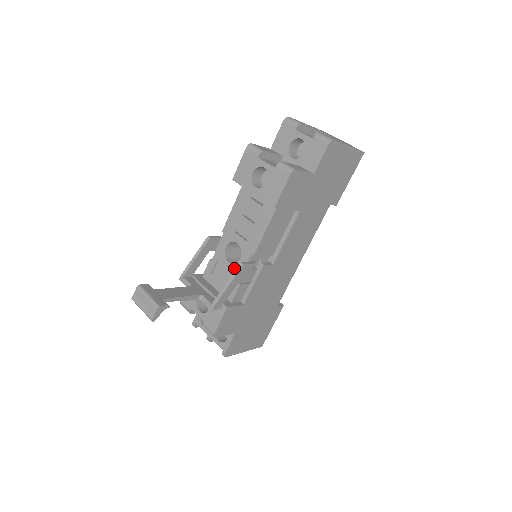
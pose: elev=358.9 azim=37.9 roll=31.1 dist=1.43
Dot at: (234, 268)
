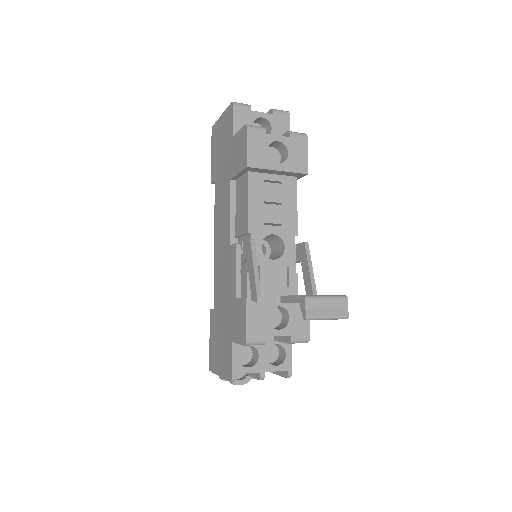
Dot at: (283, 261)
